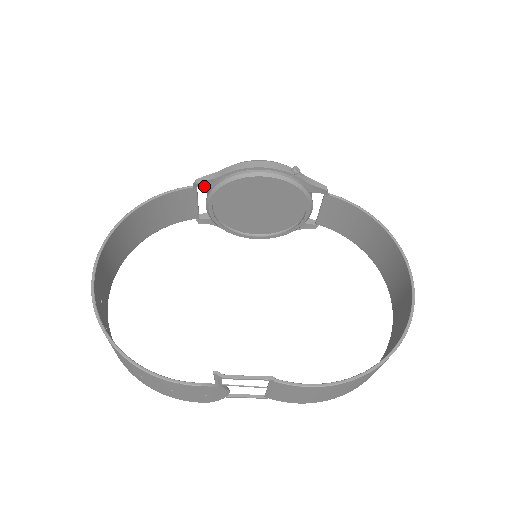
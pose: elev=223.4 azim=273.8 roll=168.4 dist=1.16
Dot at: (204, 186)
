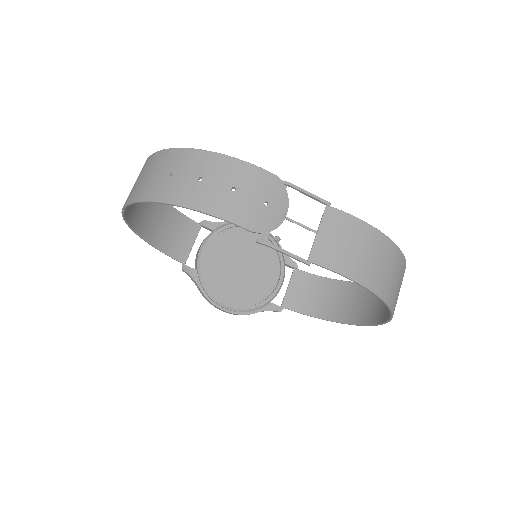
Dot at: (208, 227)
